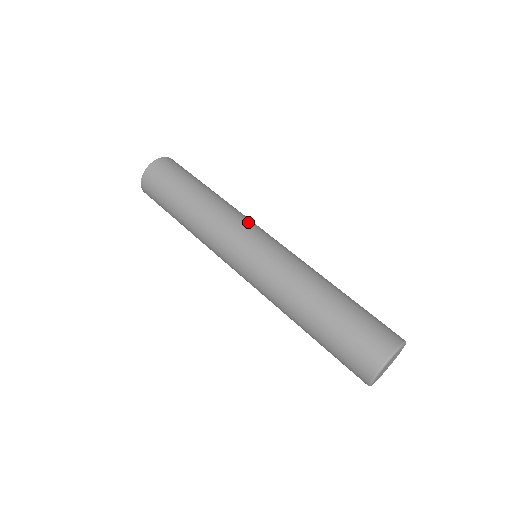
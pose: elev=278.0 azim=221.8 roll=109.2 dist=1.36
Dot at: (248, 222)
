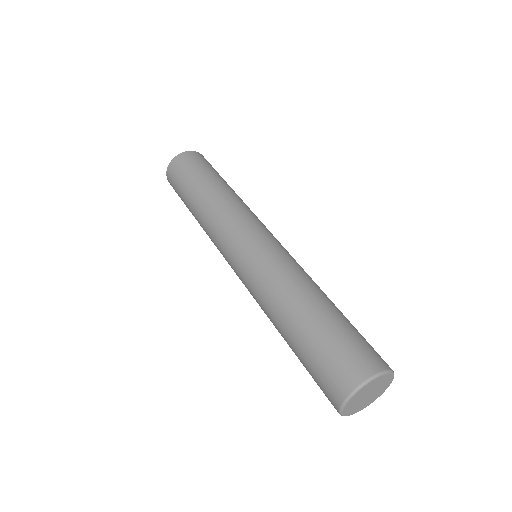
Dot at: occluded
